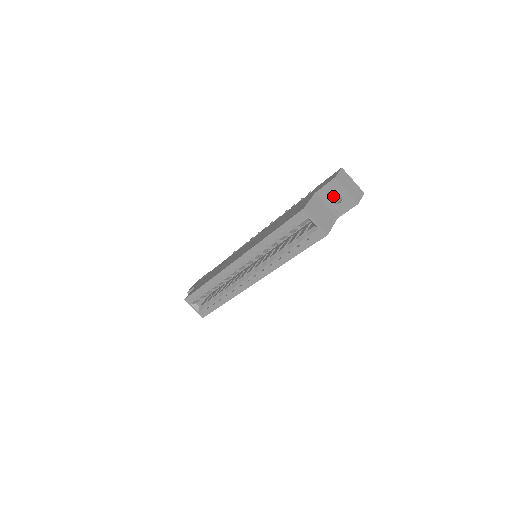
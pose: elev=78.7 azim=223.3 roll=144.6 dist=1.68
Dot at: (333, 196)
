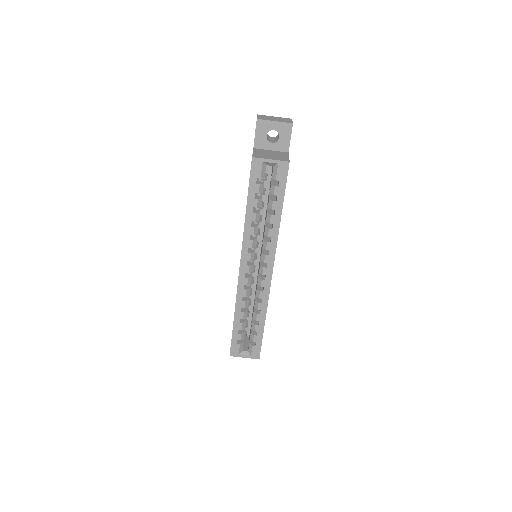
Dot at: (270, 140)
